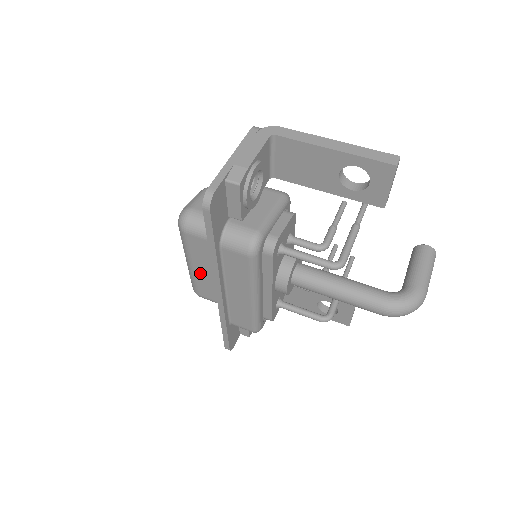
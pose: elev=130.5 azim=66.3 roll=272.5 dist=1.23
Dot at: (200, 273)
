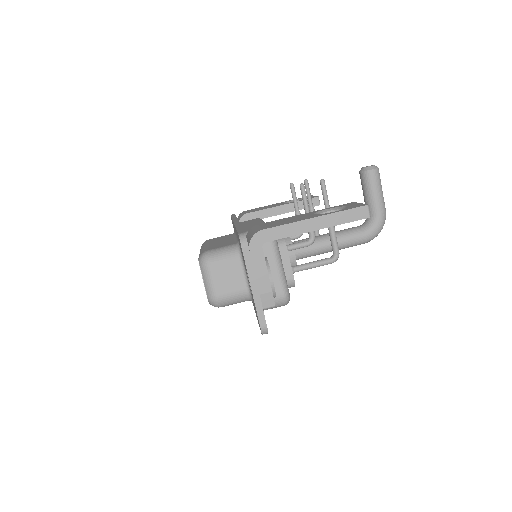
Dot at: occluded
